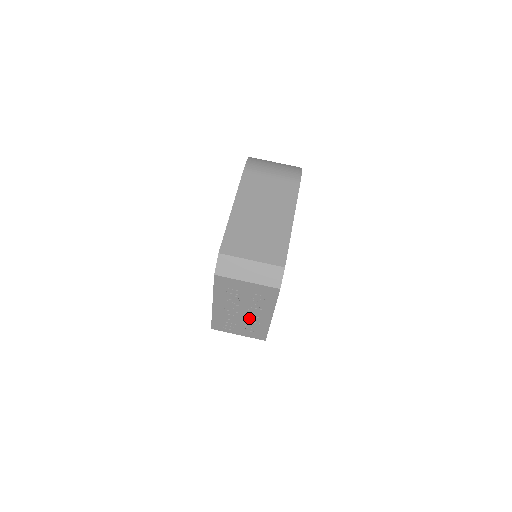
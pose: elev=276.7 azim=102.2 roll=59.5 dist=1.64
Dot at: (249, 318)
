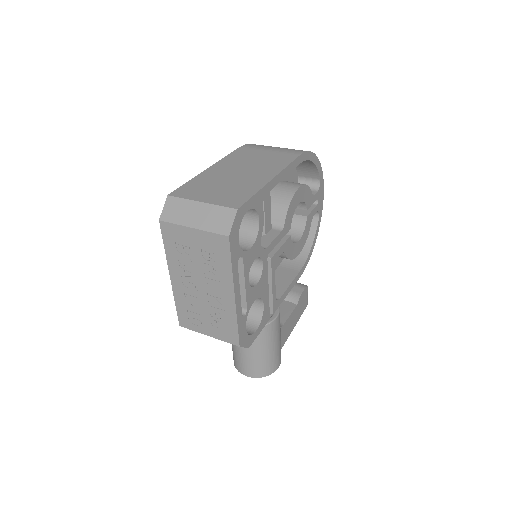
Dot at: (212, 301)
